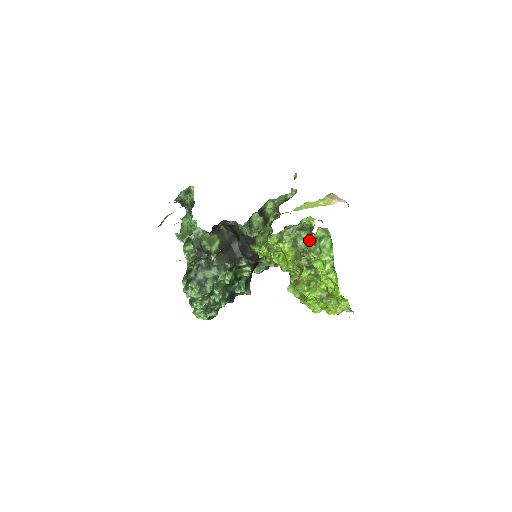
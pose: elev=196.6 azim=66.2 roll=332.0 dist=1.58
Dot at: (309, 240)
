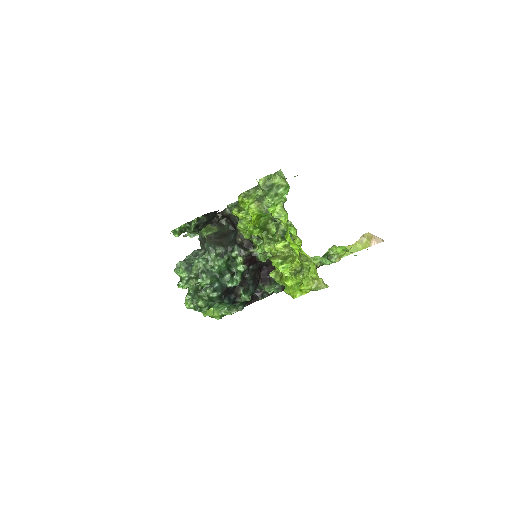
Dot at: (260, 179)
